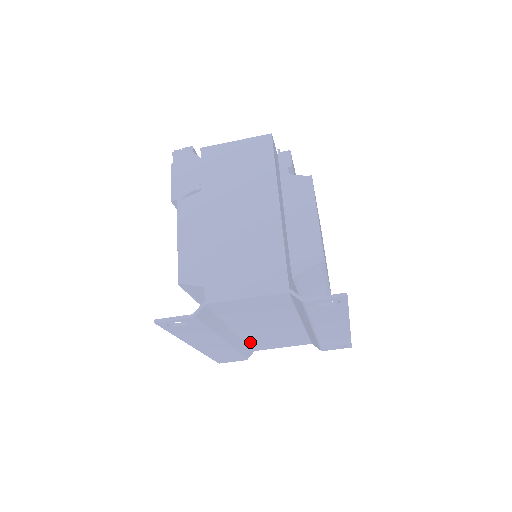
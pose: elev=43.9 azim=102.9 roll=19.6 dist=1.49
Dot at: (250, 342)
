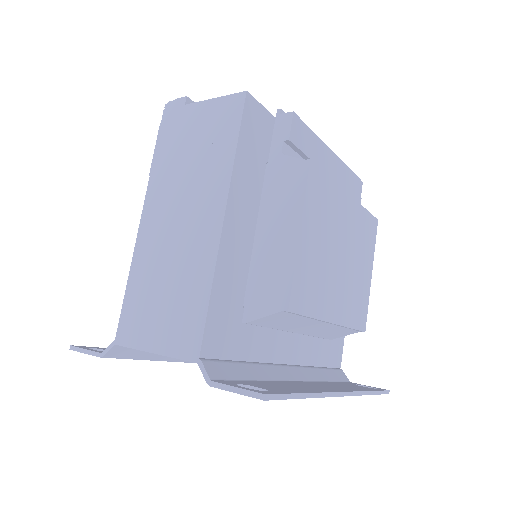
Dot at: occluded
